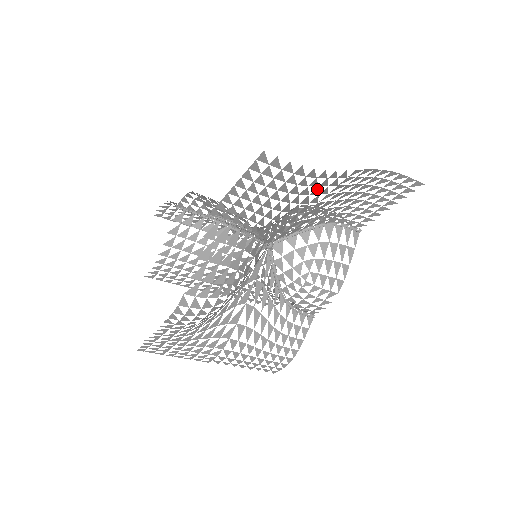
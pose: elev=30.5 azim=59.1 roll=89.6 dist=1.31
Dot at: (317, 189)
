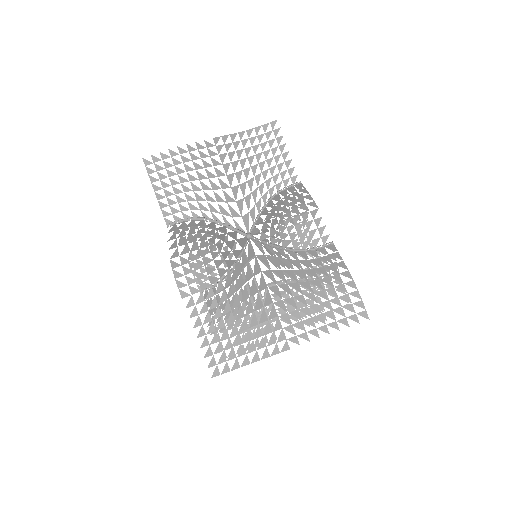
Dot at: (204, 162)
